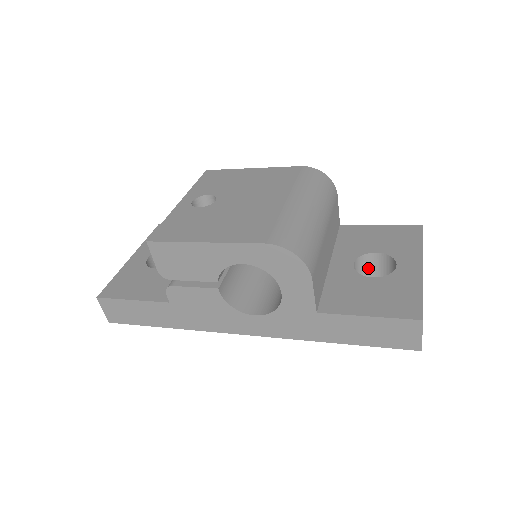
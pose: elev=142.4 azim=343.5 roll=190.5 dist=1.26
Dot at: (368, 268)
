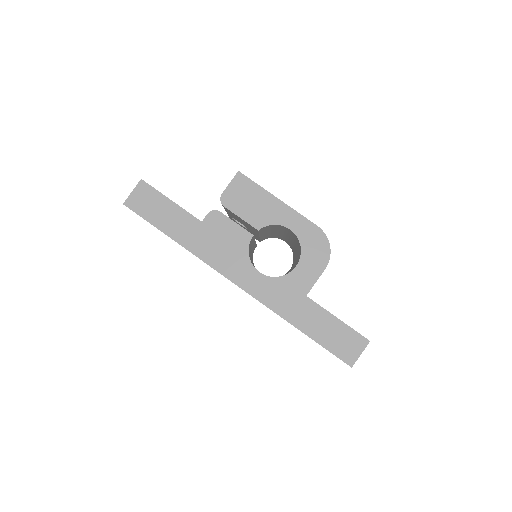
Dot at: occluded
